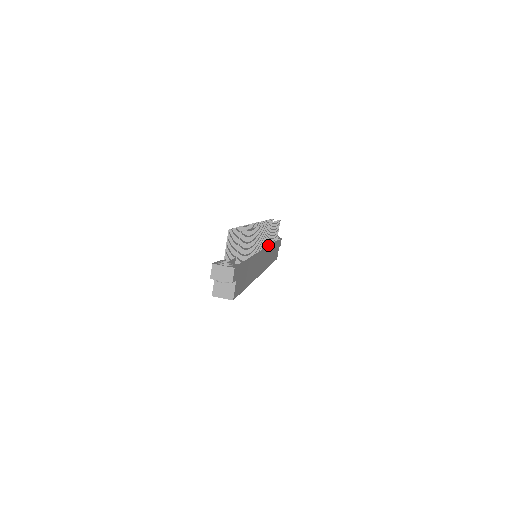
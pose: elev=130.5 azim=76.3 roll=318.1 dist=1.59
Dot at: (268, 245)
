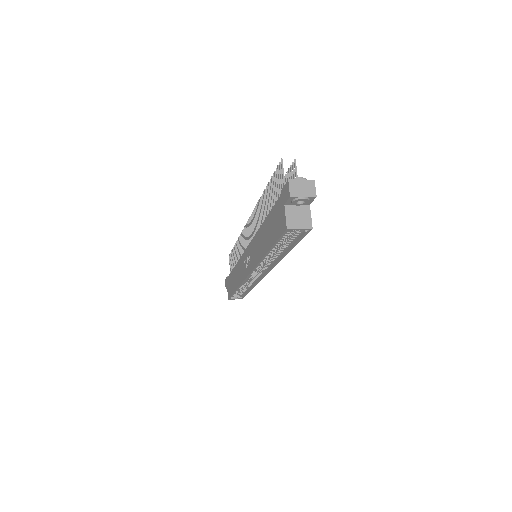
Dot at: occluded
